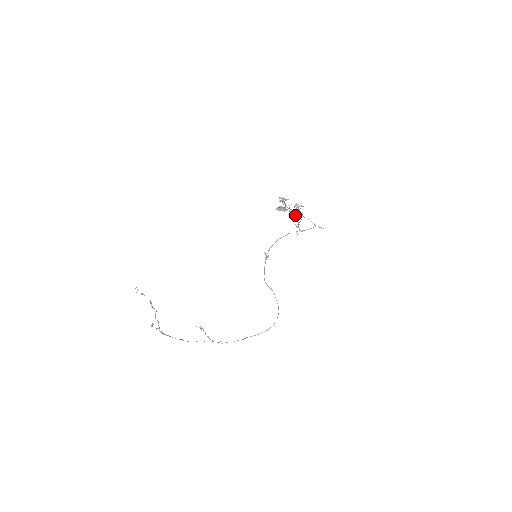
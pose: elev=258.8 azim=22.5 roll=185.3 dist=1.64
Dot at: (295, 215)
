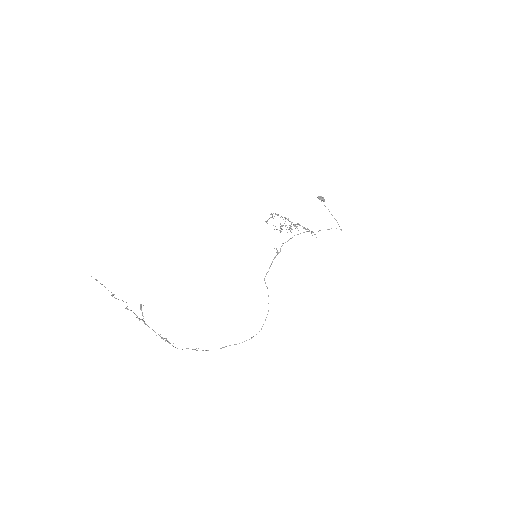
Dot at: occluded
